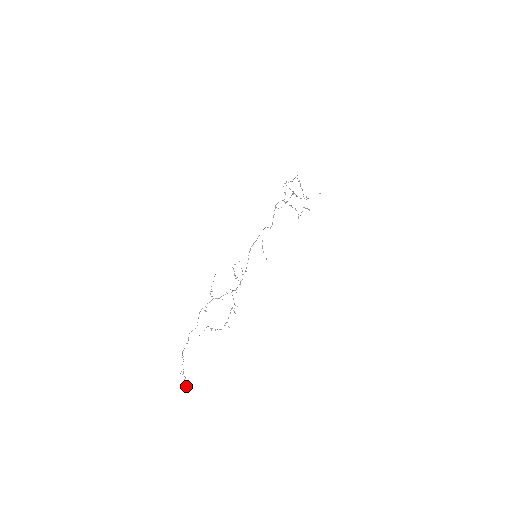
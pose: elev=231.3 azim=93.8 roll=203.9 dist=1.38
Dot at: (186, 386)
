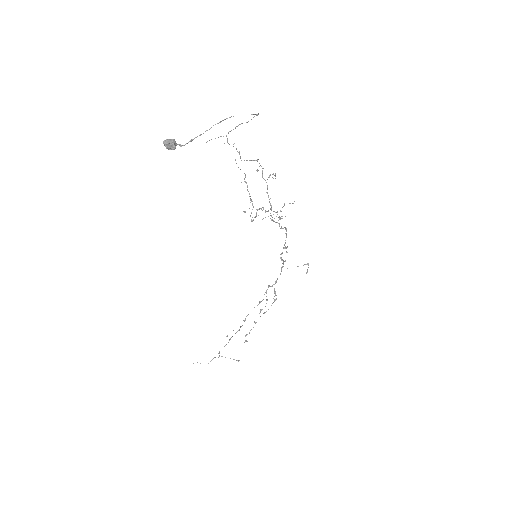
Dot at: (176, 145)
